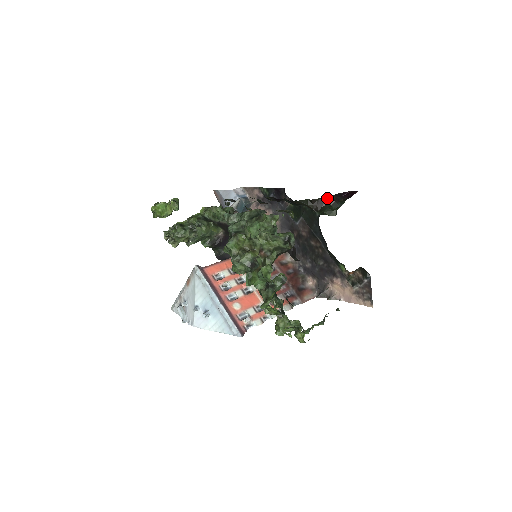
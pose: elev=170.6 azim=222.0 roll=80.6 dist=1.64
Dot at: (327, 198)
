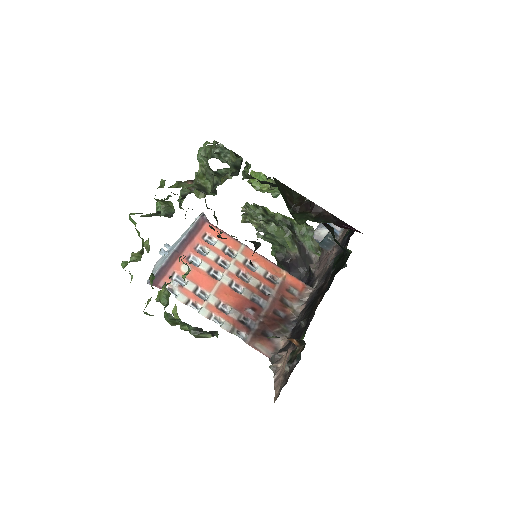
Dot at: (316, 205)
